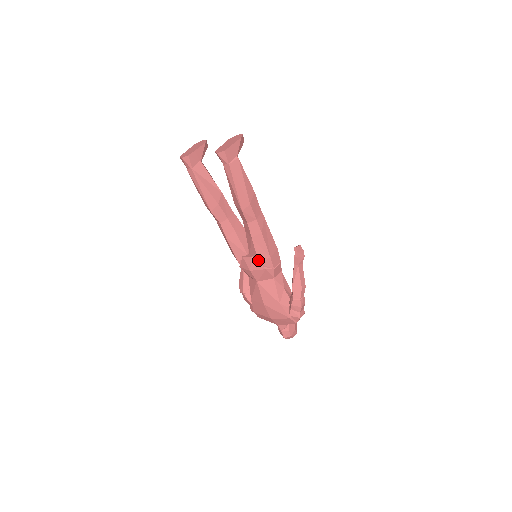
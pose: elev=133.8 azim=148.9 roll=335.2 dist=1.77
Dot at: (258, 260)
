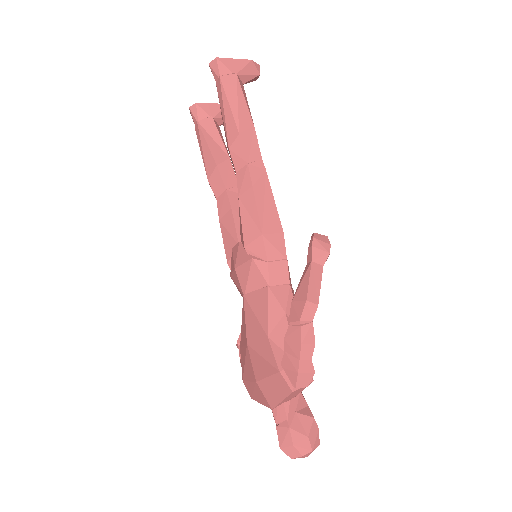
Dot at: (243, 240)
